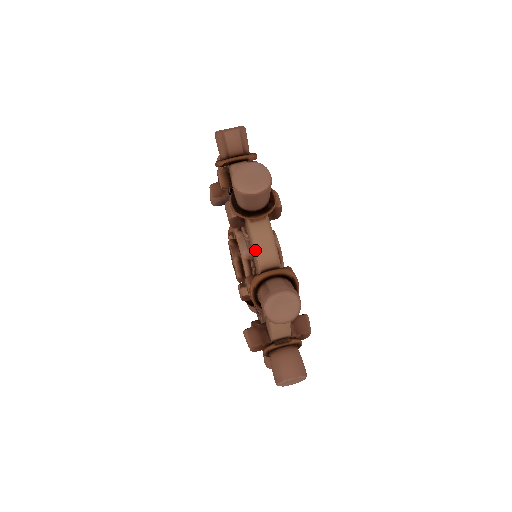
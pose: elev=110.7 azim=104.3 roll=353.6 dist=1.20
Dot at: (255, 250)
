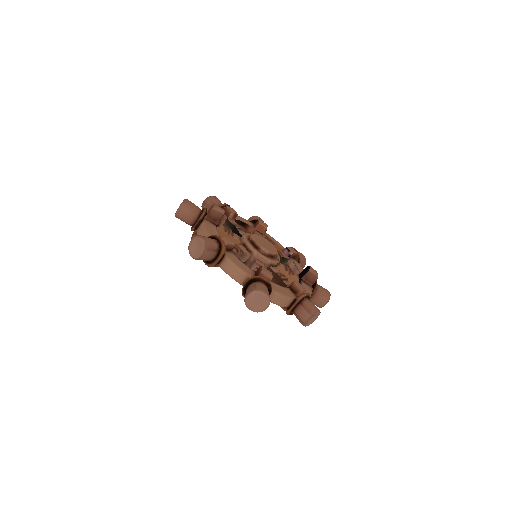
Dot at: (278, 305)
